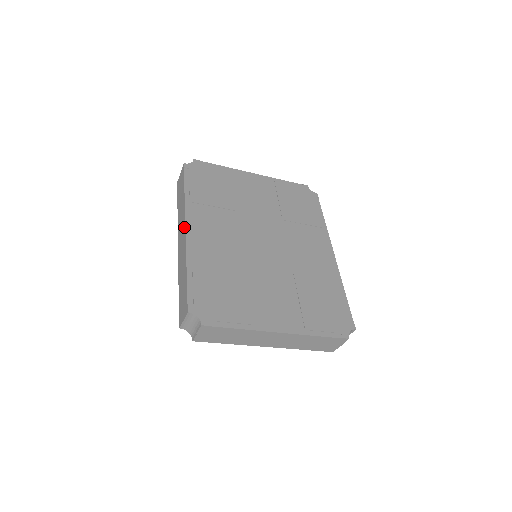
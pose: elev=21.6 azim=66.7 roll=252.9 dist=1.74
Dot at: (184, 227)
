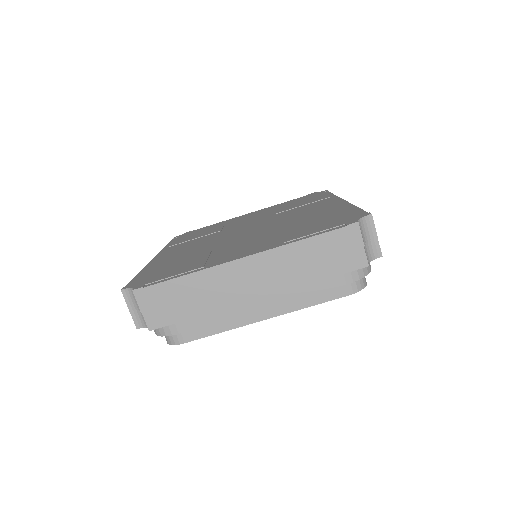
Dot at: occluded
